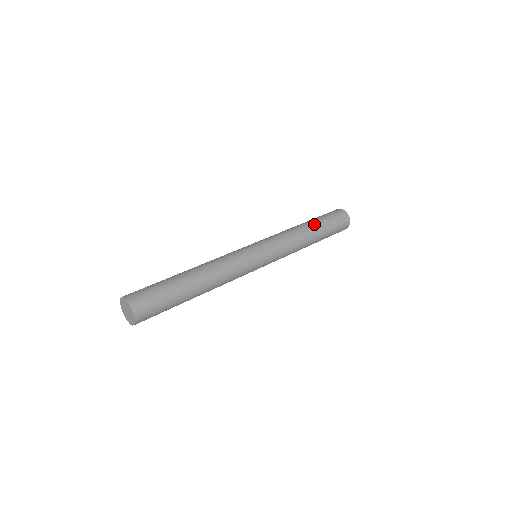
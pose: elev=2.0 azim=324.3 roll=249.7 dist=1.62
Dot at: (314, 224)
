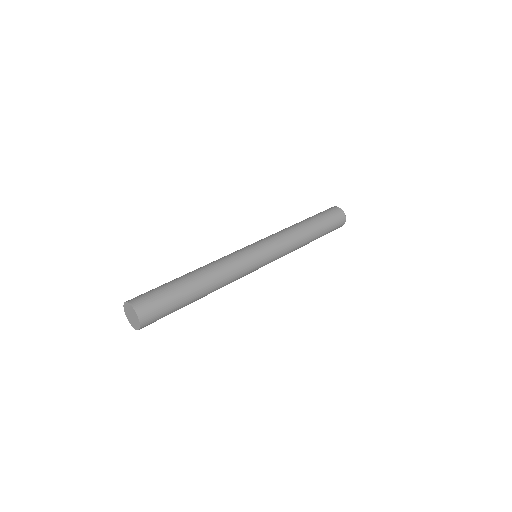
Dot at: (315, 228)
